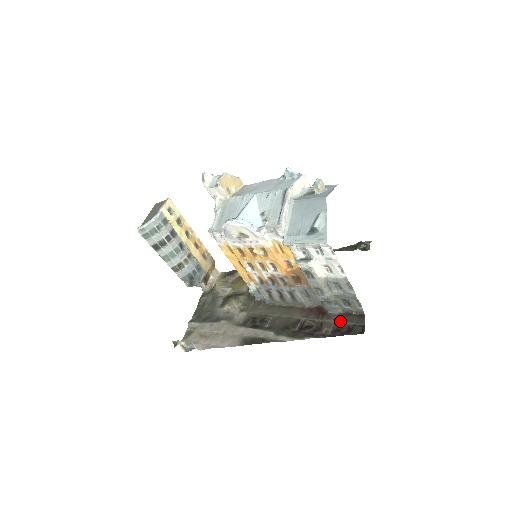
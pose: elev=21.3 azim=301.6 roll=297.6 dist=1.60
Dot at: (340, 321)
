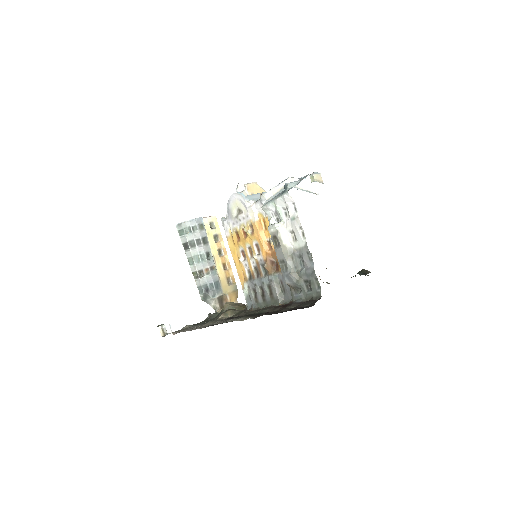
Dot at: (298, 306)
